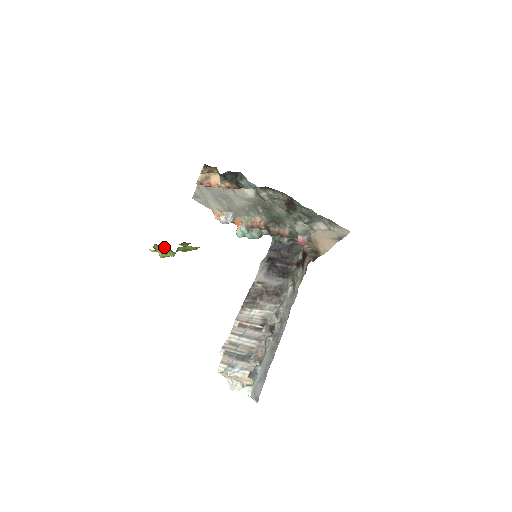
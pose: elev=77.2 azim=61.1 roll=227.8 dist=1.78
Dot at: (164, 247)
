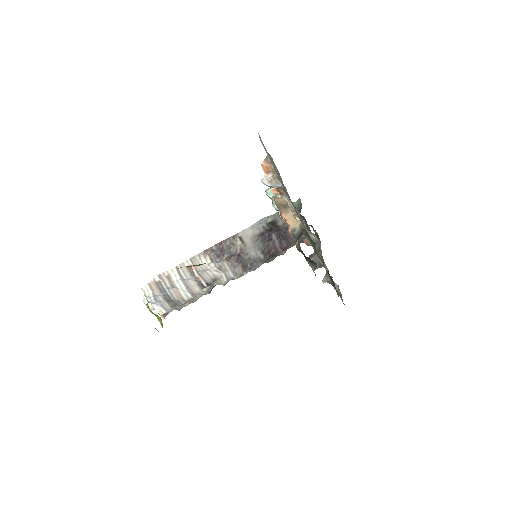
Dot at: (156, 329)
